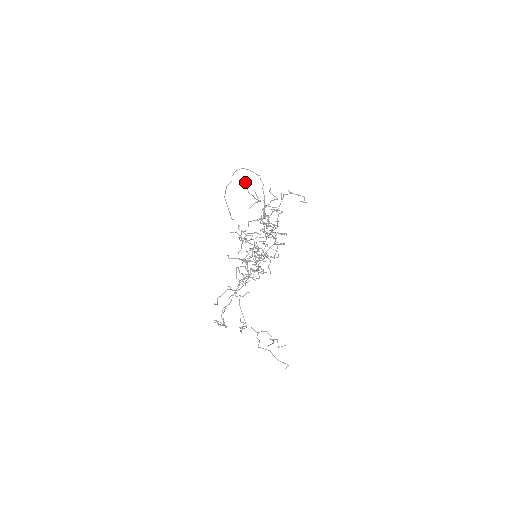
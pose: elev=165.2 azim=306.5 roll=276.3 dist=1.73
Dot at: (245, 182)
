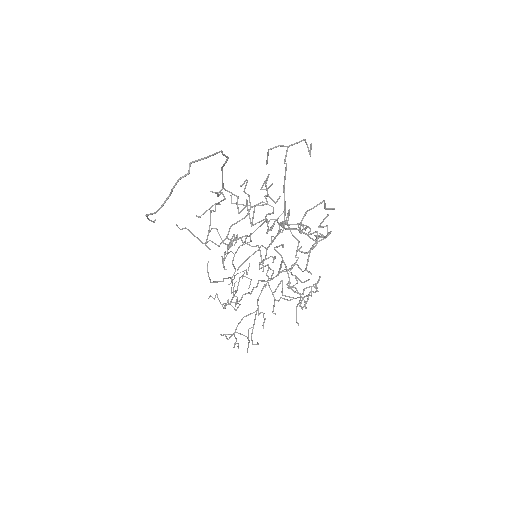
Dot at: (282, 223)
